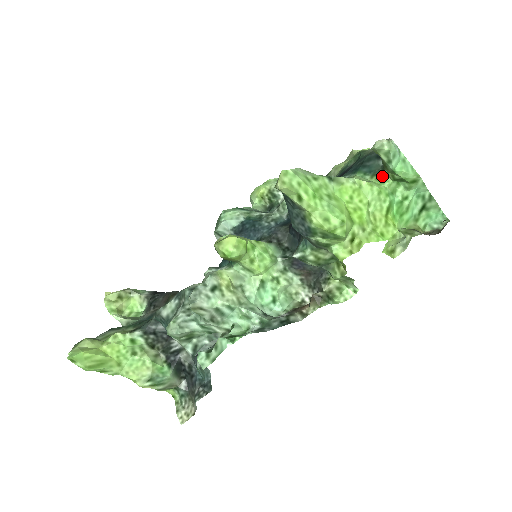
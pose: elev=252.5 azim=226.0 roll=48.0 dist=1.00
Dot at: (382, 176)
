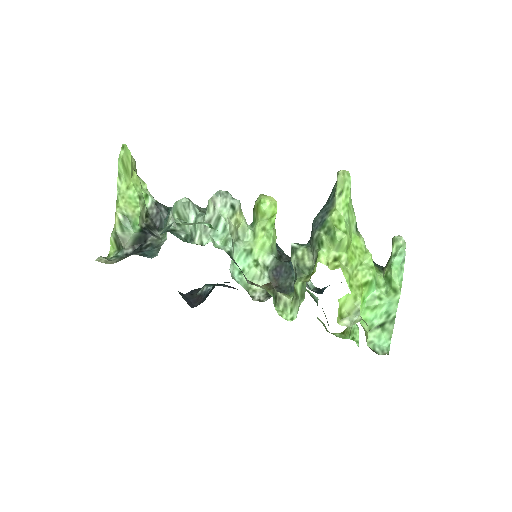
Dot at: (380, 270)
